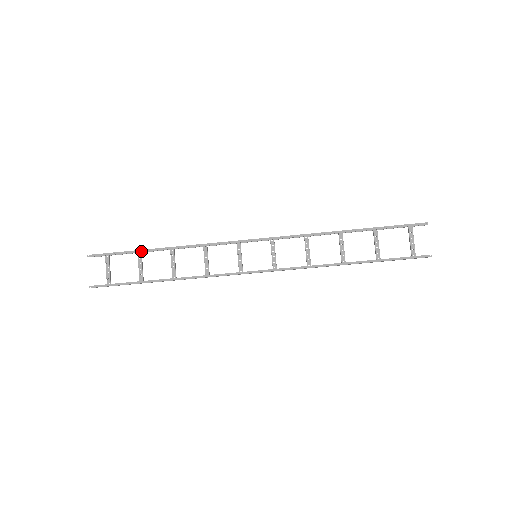
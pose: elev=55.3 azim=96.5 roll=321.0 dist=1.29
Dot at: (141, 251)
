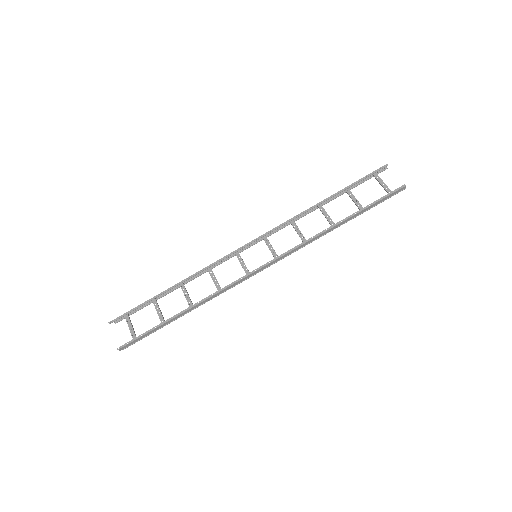
Dot at: (155, 297)
